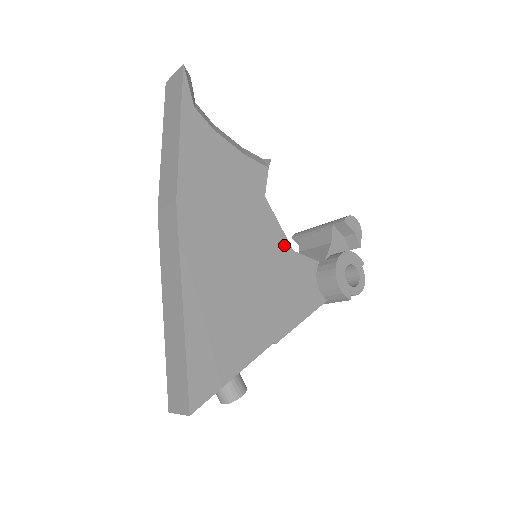
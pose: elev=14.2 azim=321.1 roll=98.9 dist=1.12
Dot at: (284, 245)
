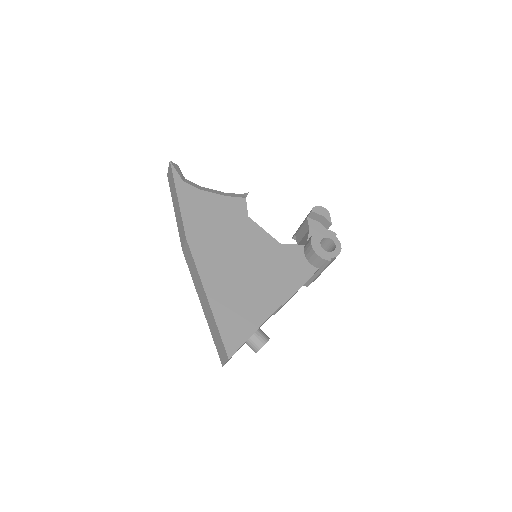
Dot at: (272, 242)
